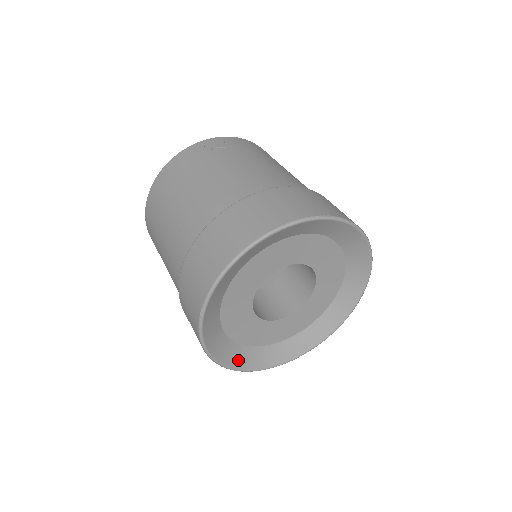
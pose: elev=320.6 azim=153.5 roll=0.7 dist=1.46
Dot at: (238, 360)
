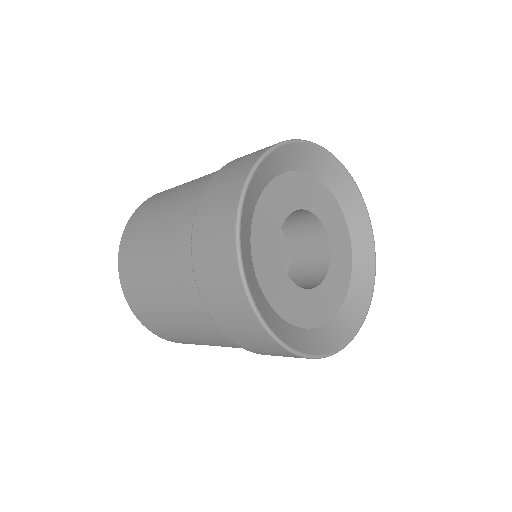
Dot at: (287, 337)
